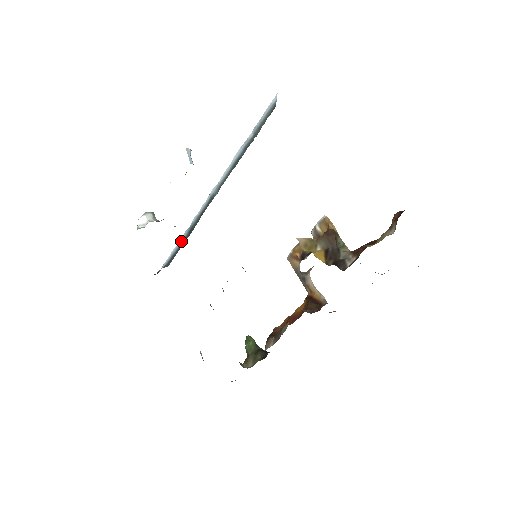
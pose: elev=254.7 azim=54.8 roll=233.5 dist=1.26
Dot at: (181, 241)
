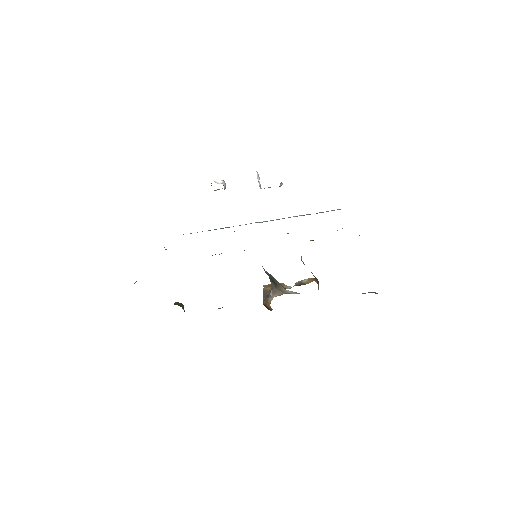
Dot at: occluded
